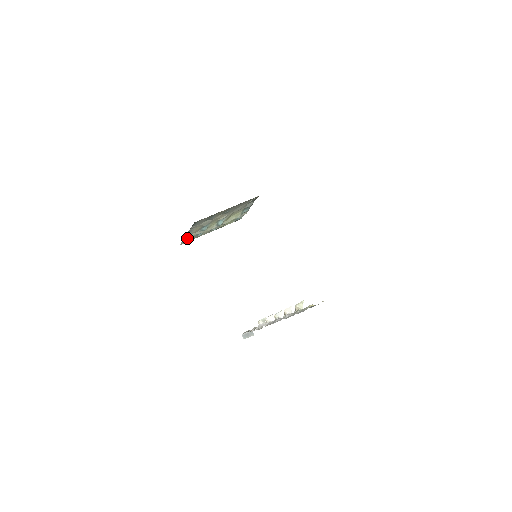
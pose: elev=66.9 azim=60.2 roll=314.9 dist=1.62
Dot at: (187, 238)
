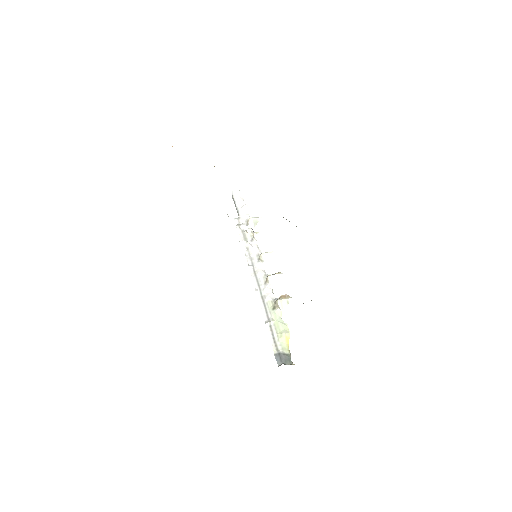
Dot at: occluded
